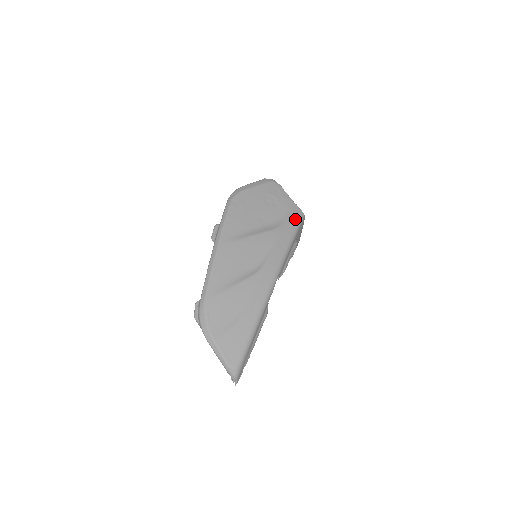
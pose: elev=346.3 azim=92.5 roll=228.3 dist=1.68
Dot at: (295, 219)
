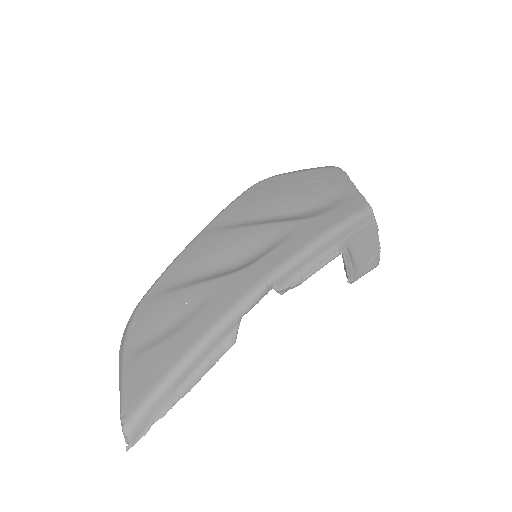
Dot at: (347, 211)
